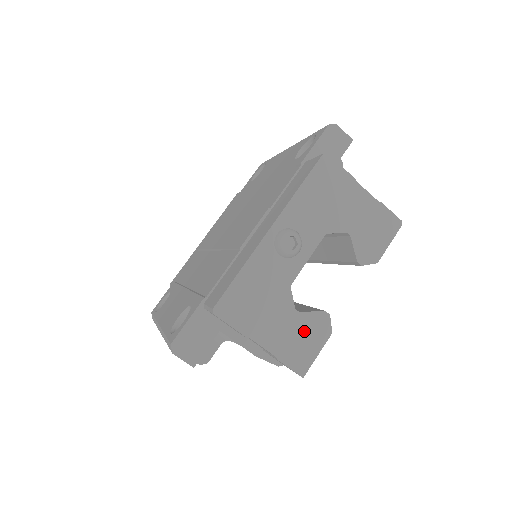
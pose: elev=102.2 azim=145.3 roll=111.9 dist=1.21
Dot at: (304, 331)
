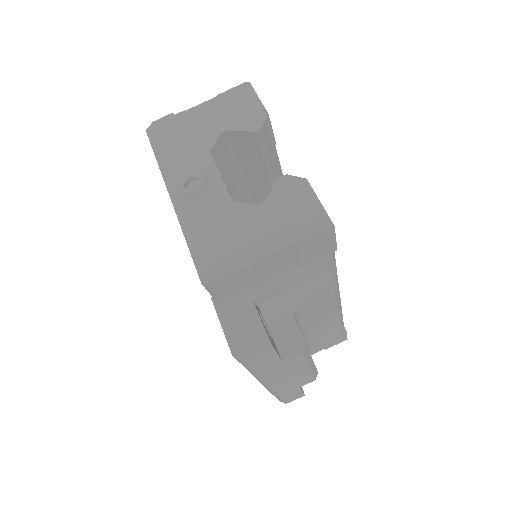
Dot at: (285, 205)
